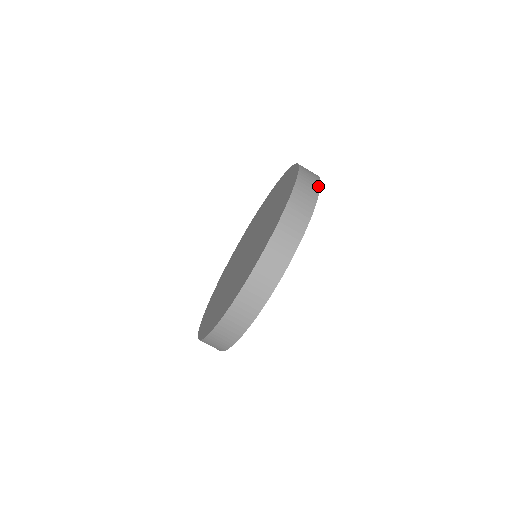
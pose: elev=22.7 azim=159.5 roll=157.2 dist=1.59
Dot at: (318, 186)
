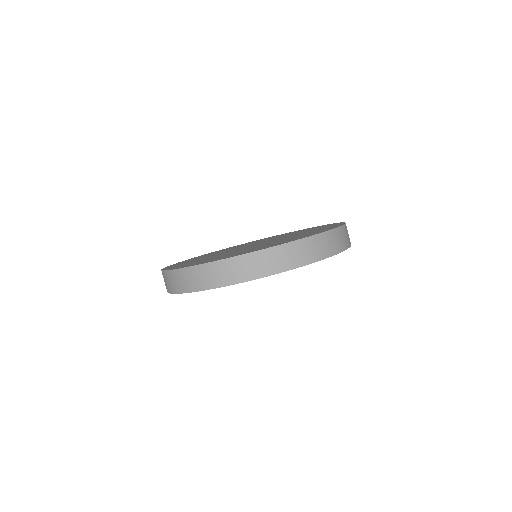
Dot at: occluded
